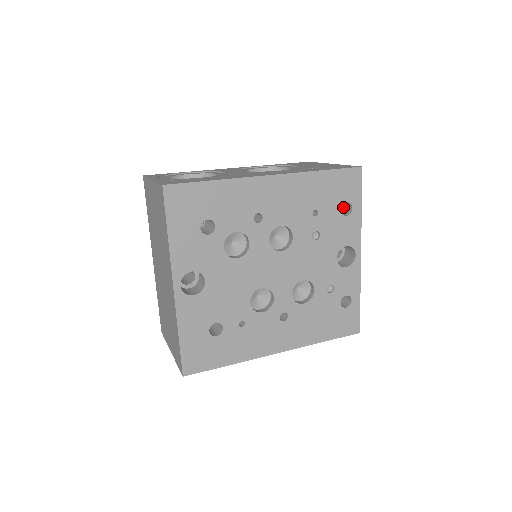
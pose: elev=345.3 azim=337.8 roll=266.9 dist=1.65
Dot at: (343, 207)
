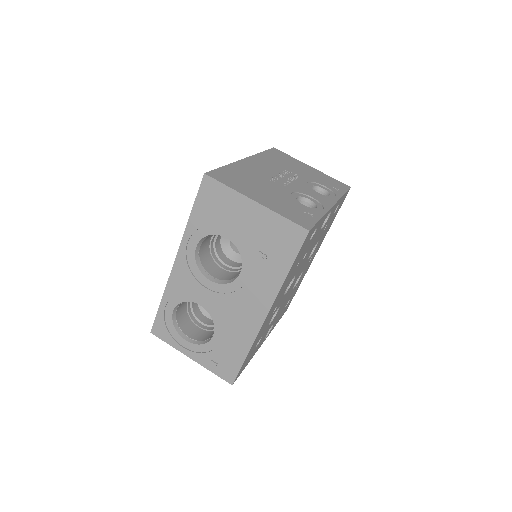
Dot at: occluded
